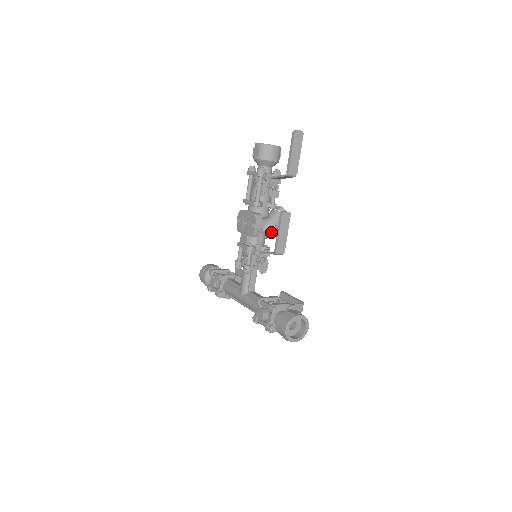
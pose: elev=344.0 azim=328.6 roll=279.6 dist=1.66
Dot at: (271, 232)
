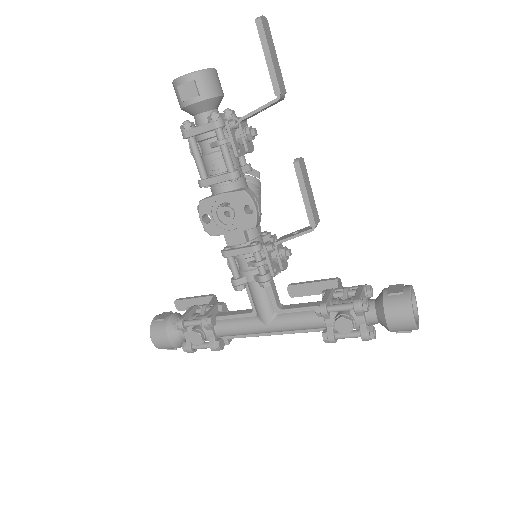
Dot at: occluded
